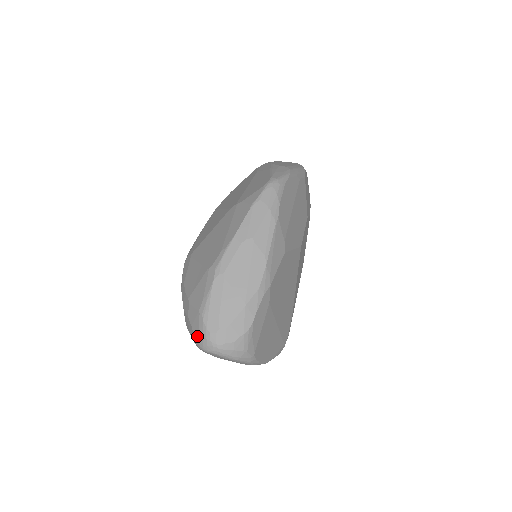
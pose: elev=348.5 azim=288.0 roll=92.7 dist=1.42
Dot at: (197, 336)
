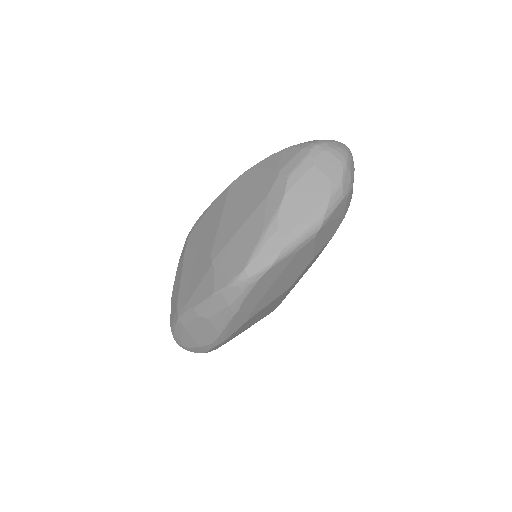
Dot at: occluded
